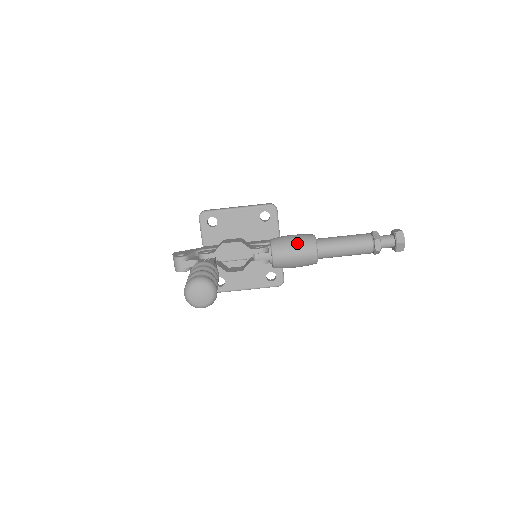
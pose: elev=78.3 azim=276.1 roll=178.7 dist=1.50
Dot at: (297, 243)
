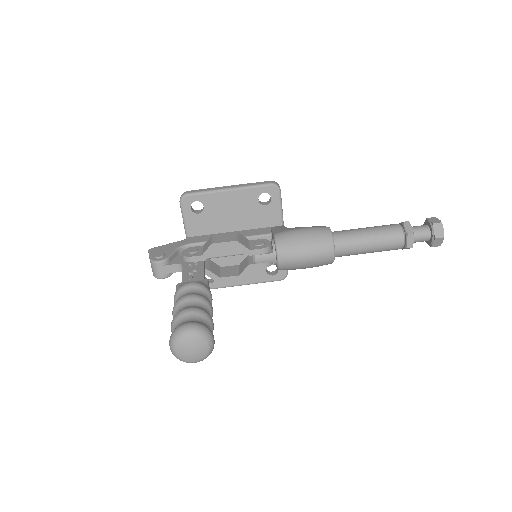
Dot at: (309, 242)
